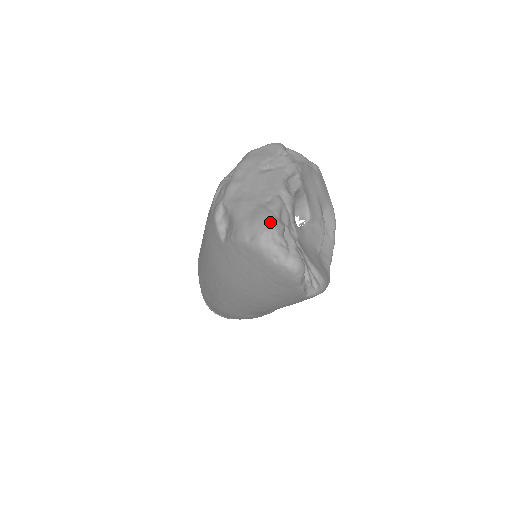
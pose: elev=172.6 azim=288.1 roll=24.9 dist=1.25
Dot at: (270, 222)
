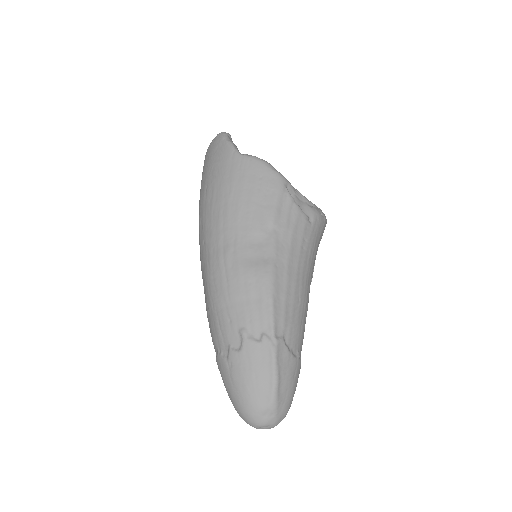
Dot at: occluded
